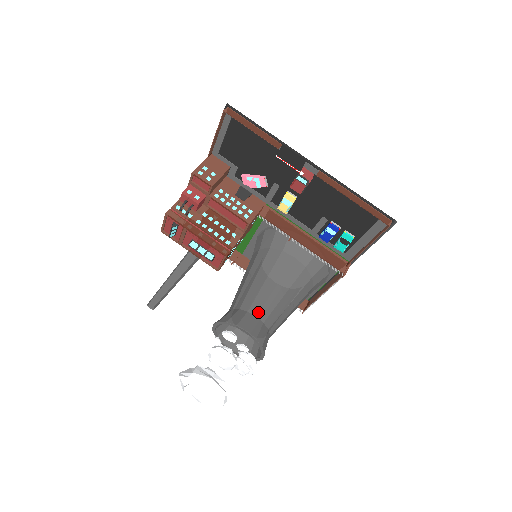
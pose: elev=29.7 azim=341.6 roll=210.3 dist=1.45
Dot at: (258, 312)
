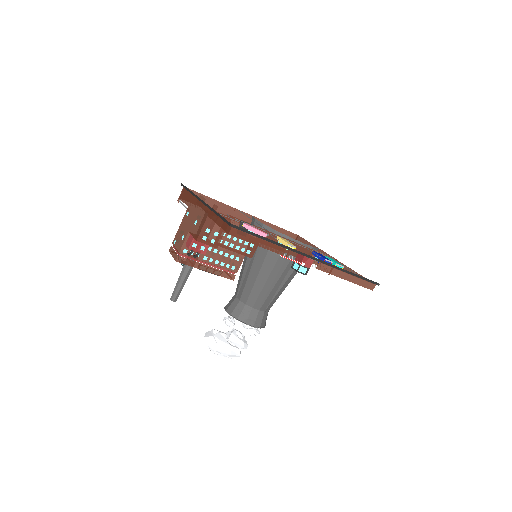
Dot at: (260, 307)
